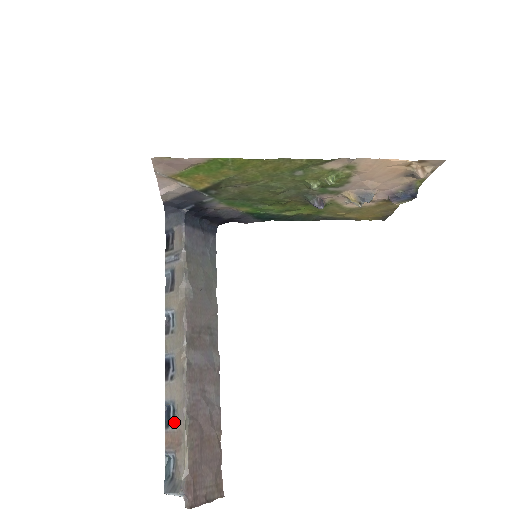
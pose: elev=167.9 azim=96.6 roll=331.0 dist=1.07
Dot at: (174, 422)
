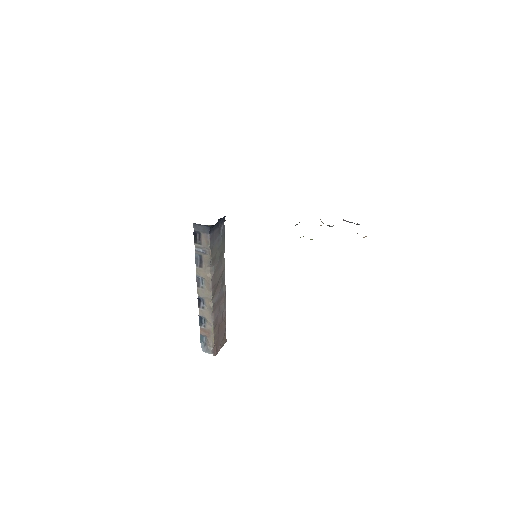
Dot at: (205, 325)
